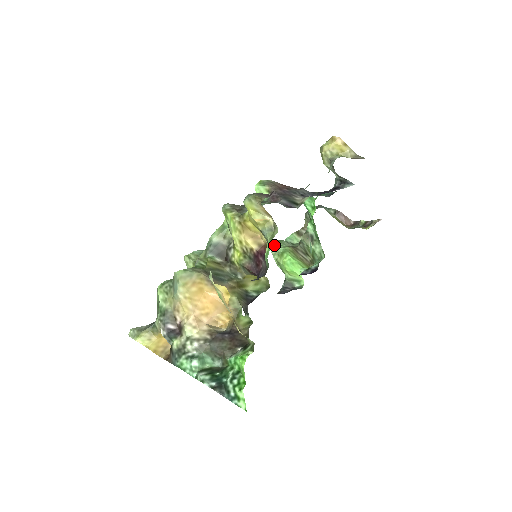
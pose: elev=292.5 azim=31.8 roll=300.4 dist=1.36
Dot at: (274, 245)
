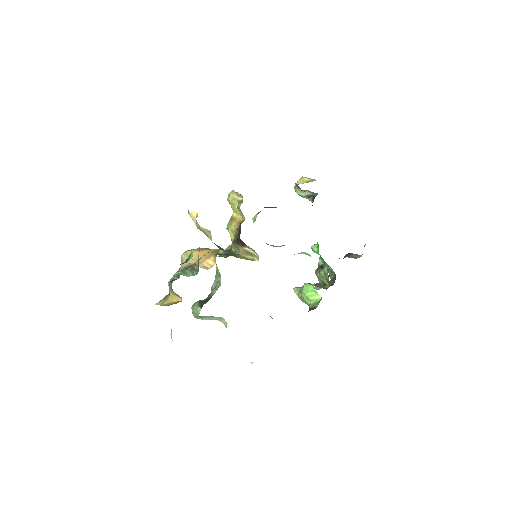
Dot at: (297, 288)
